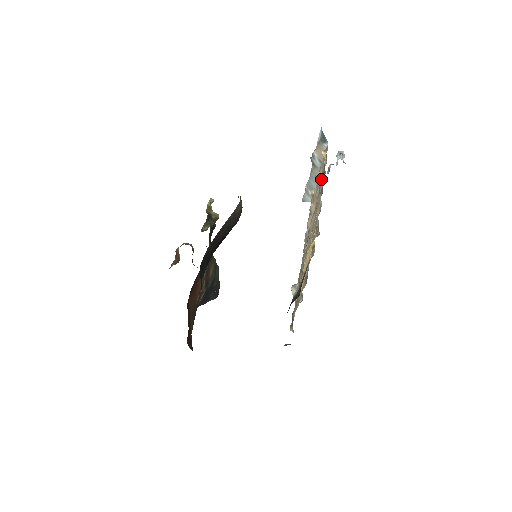
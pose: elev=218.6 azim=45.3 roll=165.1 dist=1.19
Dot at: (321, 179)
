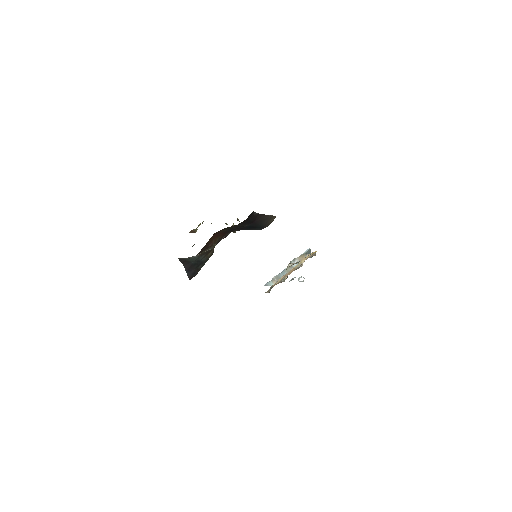
Dot at: (312, 252)
